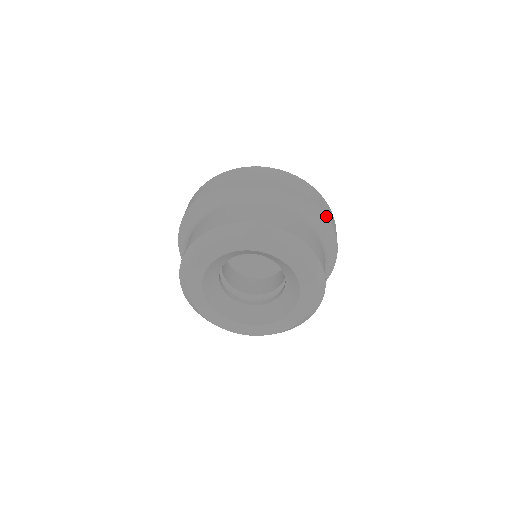
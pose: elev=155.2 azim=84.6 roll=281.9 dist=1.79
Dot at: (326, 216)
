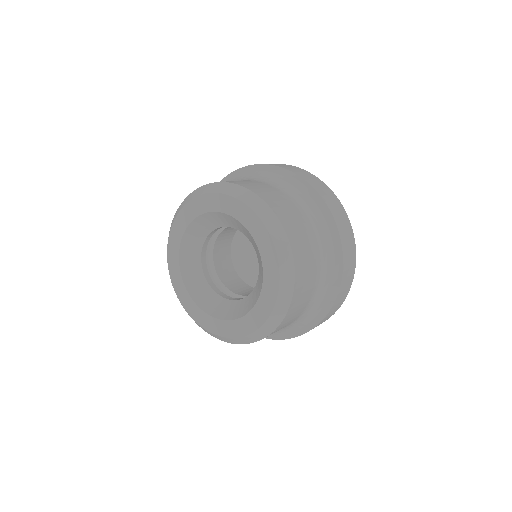
Dot at: (331, 216)
